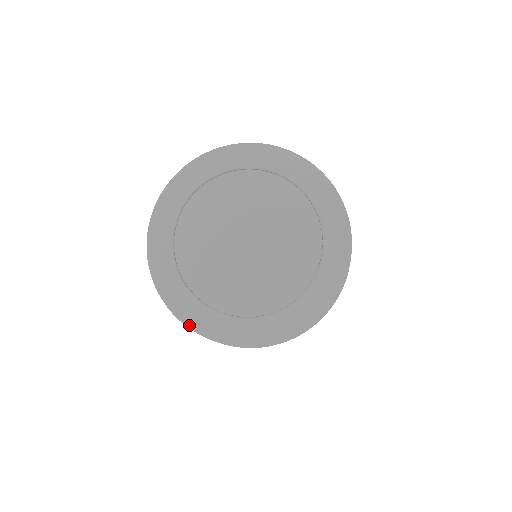
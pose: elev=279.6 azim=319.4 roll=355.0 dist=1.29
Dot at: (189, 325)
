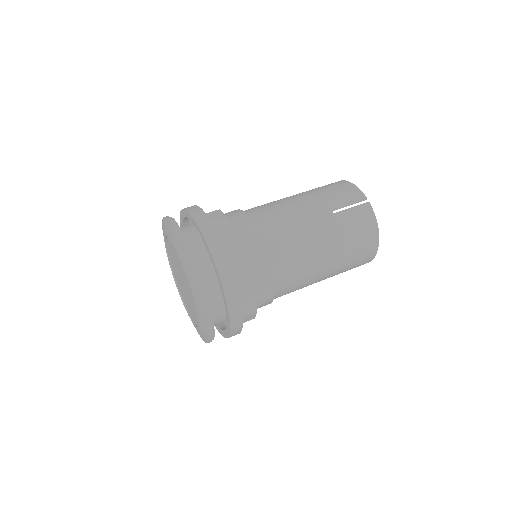
Dot at: occluded
